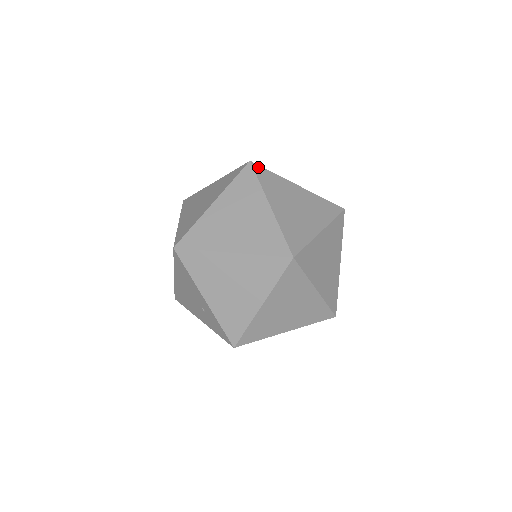
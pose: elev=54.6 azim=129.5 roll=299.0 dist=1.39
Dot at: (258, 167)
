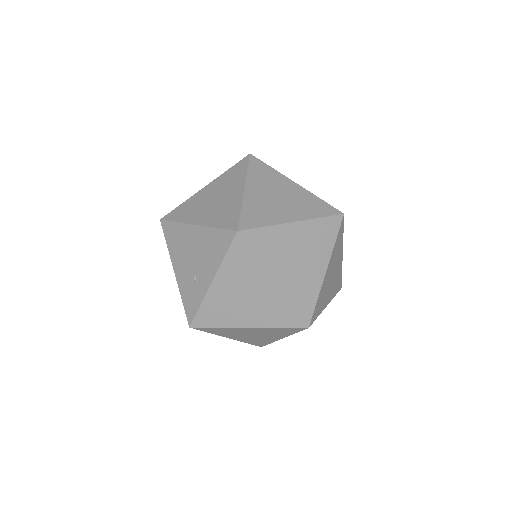
Dot at: (343, 223)
